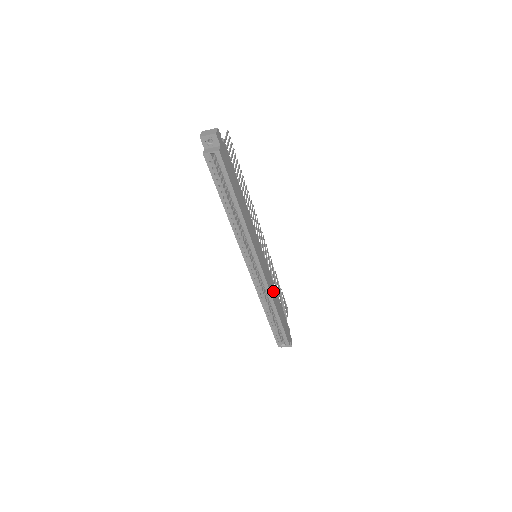
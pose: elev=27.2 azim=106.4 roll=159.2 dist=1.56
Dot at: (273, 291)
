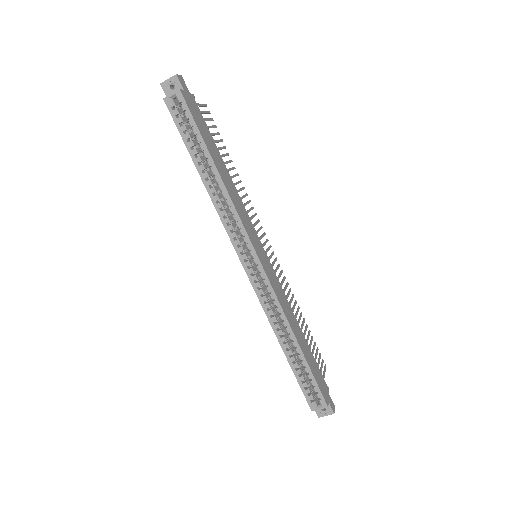
Dot at: (287, 310)
